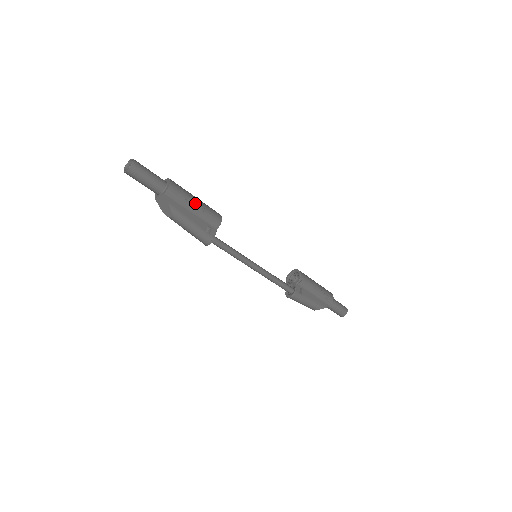
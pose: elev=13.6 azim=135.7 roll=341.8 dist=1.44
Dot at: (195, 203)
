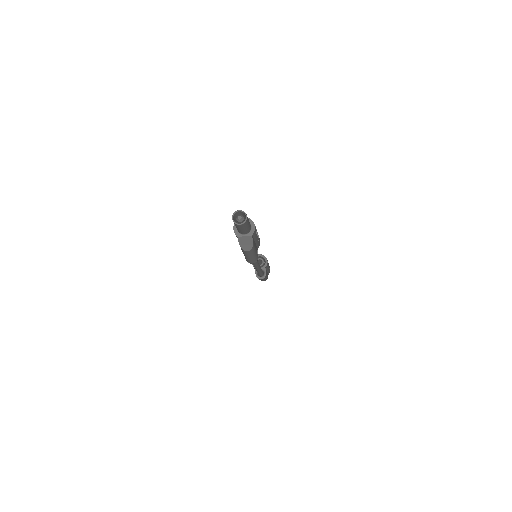
Dot at: (257, 234)
